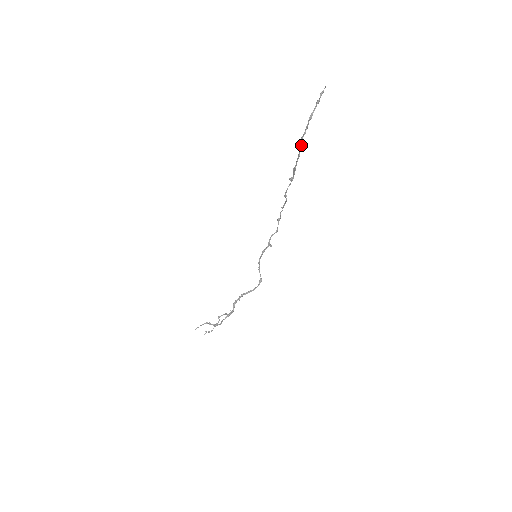
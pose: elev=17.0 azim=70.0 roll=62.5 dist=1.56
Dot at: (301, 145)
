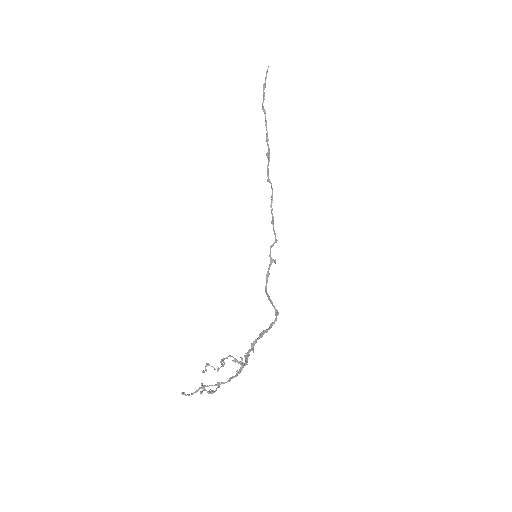
Dot at: (264, 110)
